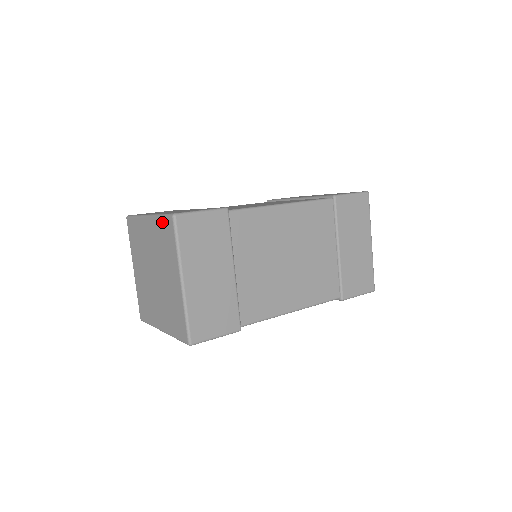
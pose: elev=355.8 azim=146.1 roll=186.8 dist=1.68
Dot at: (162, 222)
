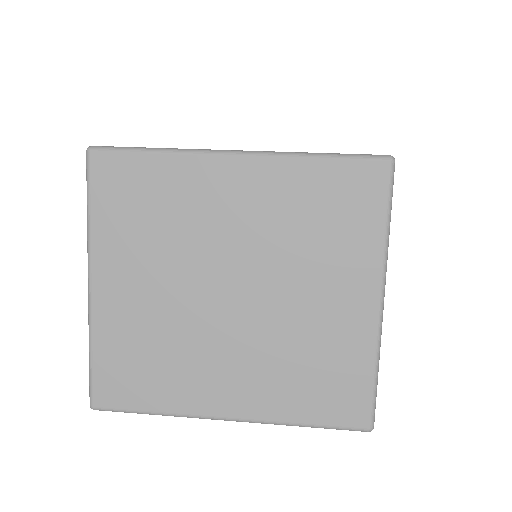
Dot at: (330, 171)
